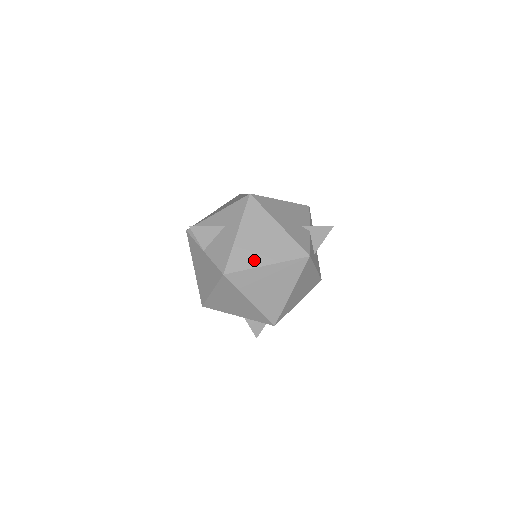
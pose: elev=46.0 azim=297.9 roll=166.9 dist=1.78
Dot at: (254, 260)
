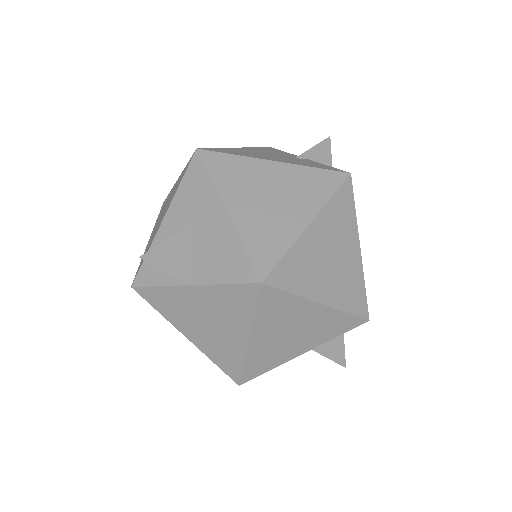
Dot at: (285, 230)
